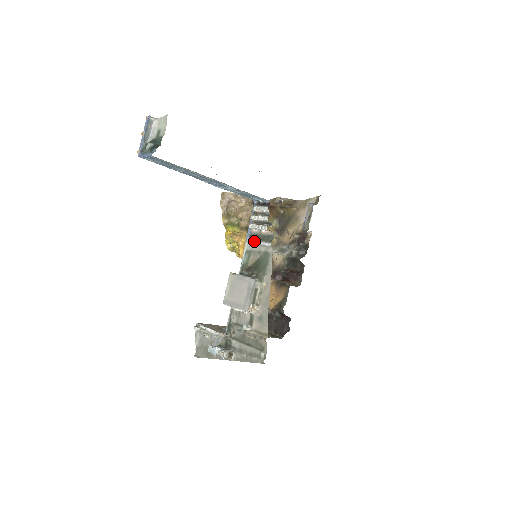
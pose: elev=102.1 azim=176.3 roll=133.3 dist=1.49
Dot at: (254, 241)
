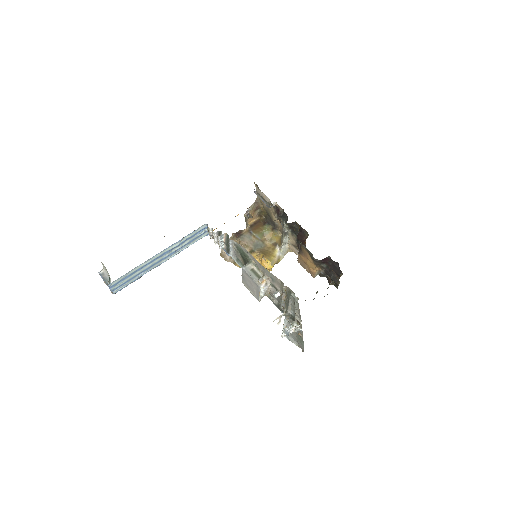
Dot at: (230, 251)
